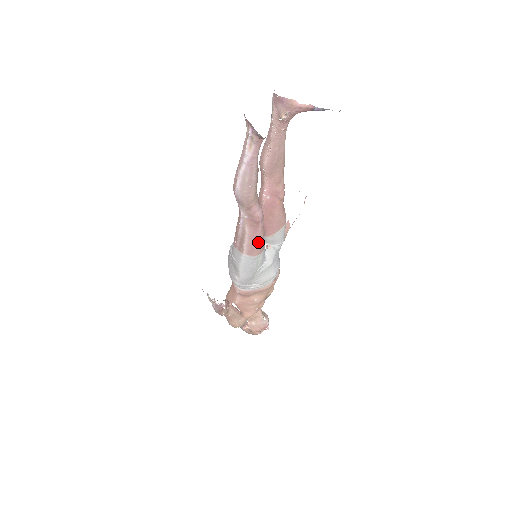
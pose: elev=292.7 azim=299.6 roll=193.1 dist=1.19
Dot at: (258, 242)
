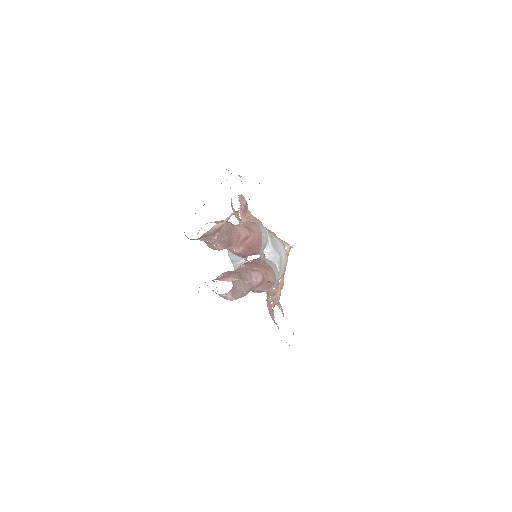
Dot at: (271, 280)
